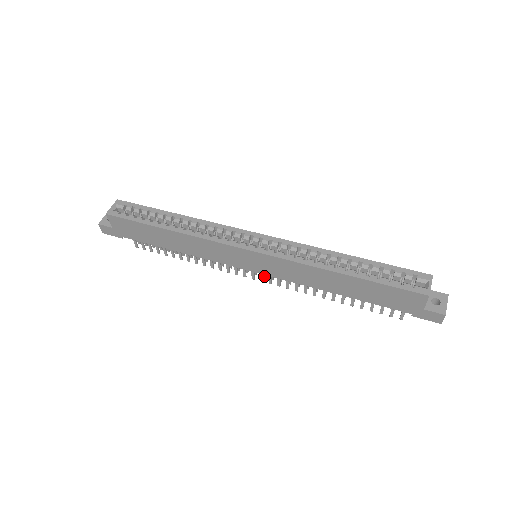
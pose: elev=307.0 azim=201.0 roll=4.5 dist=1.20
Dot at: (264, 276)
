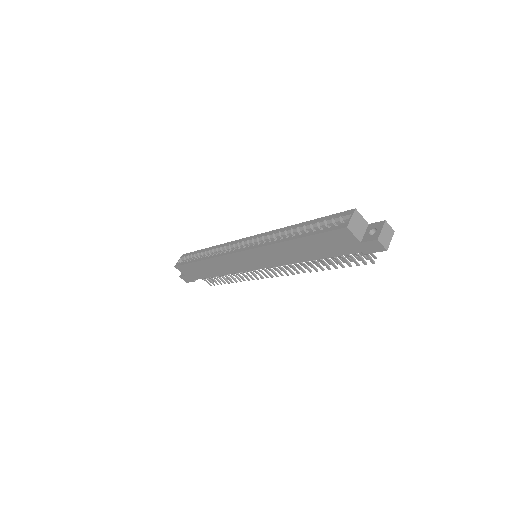
Dot at: occluded
